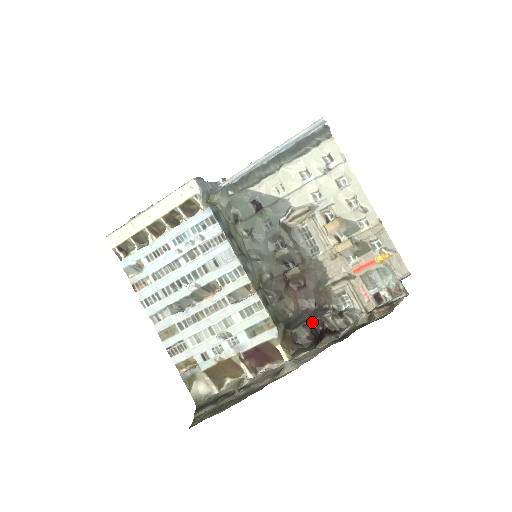
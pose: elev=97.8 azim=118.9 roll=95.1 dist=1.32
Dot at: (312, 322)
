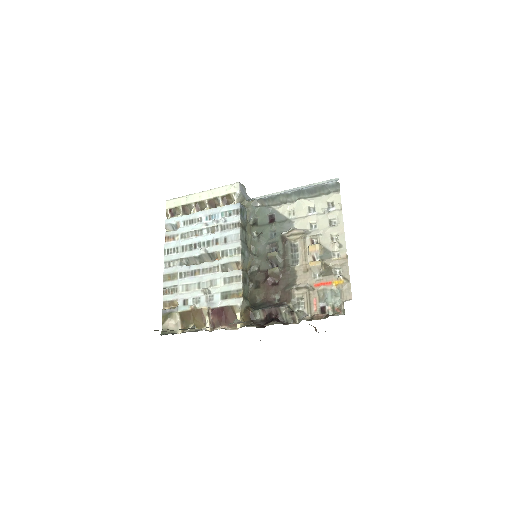
Dot at: (270, 309)
